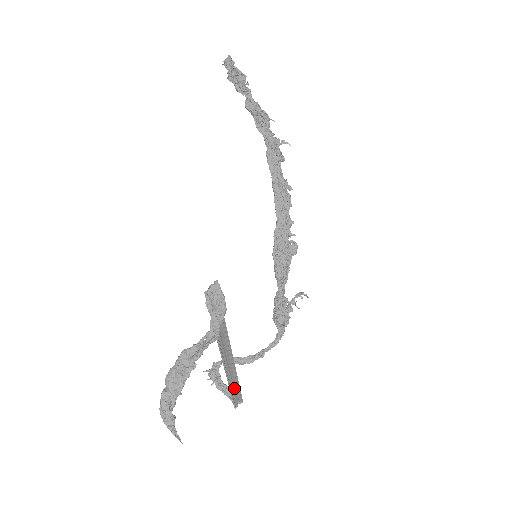
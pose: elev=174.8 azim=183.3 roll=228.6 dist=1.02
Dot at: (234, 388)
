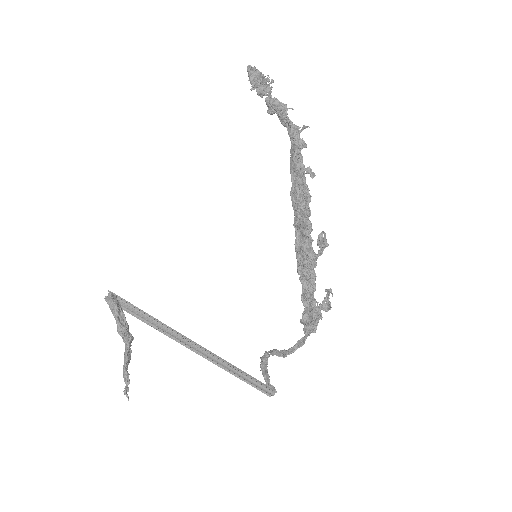
Dot at: (248, 376)
